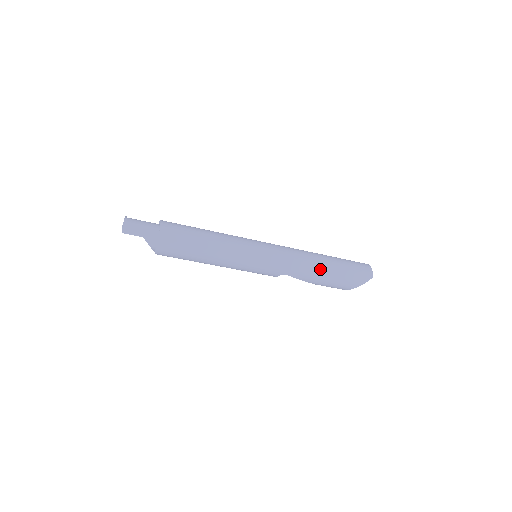
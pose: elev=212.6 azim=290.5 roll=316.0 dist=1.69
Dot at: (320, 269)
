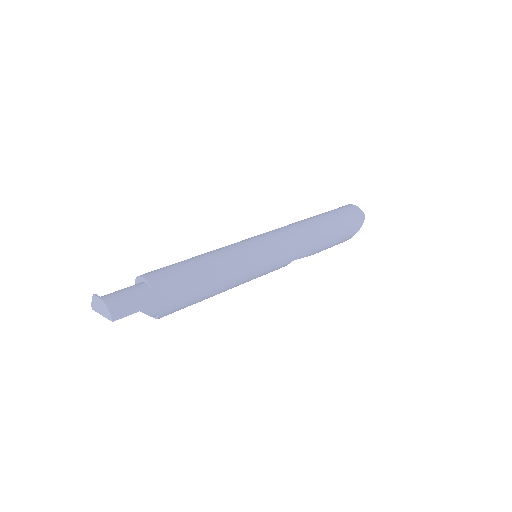
Dot at: (323, 235)
